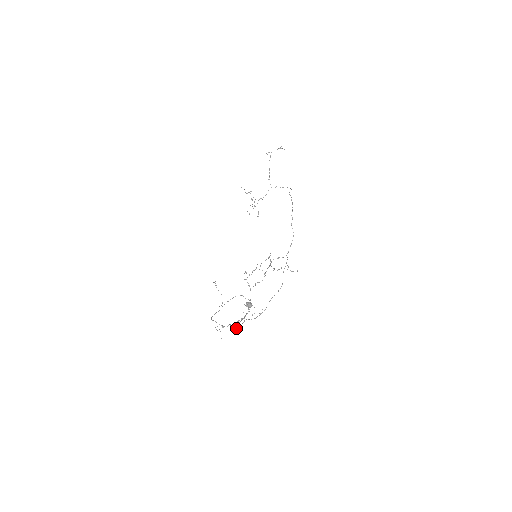
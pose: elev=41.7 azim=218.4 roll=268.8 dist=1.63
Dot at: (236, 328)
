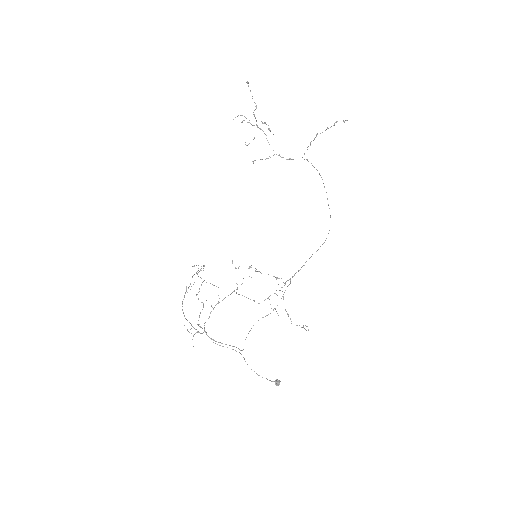
Dot at: occluded
